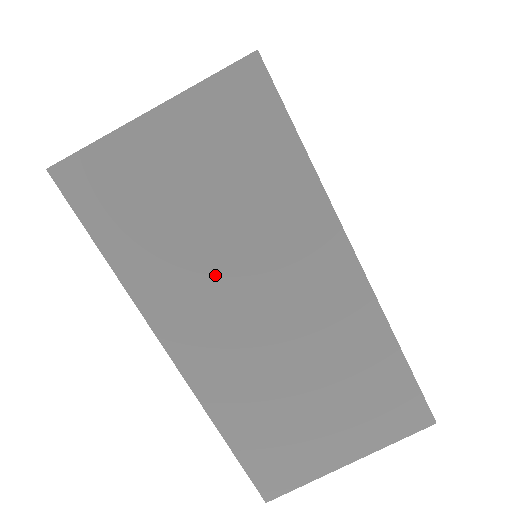
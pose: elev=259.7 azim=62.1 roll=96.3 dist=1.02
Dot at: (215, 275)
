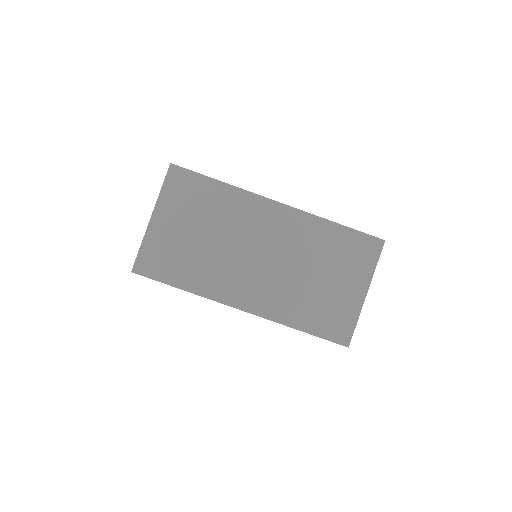
Dot at: (228, 258)
